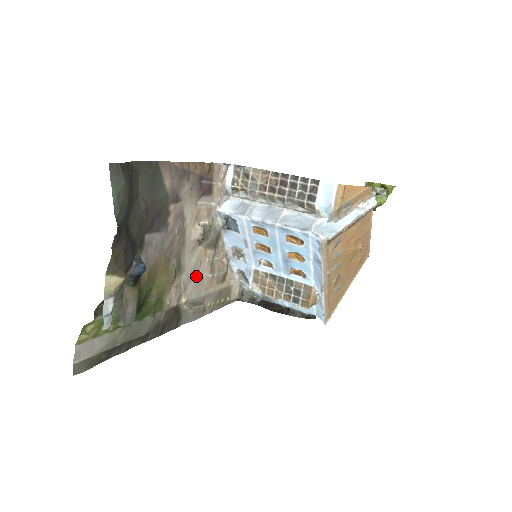
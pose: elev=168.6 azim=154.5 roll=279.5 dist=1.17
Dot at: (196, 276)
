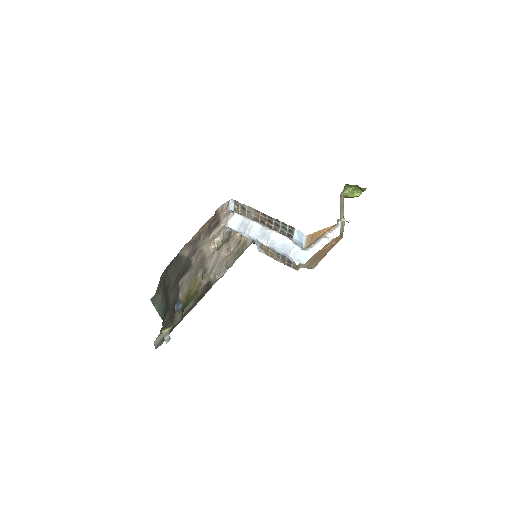
Dot at: (218, 261)
